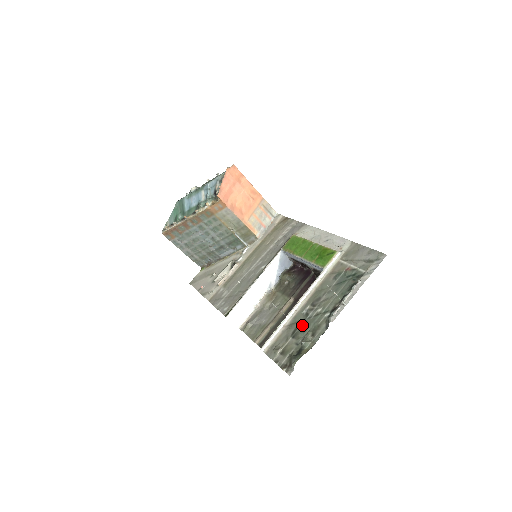
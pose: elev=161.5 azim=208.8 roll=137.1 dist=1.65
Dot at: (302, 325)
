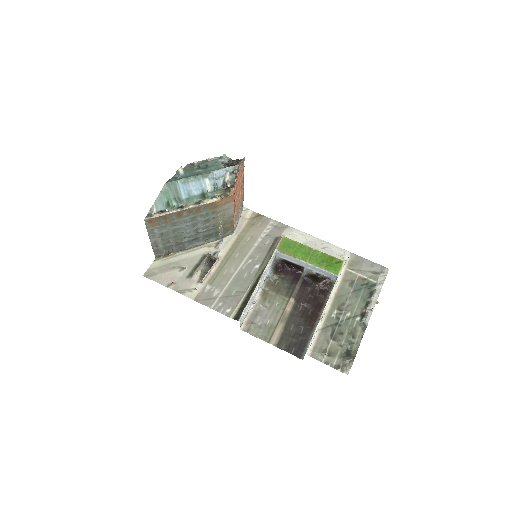
Dot at: (338, 328)
